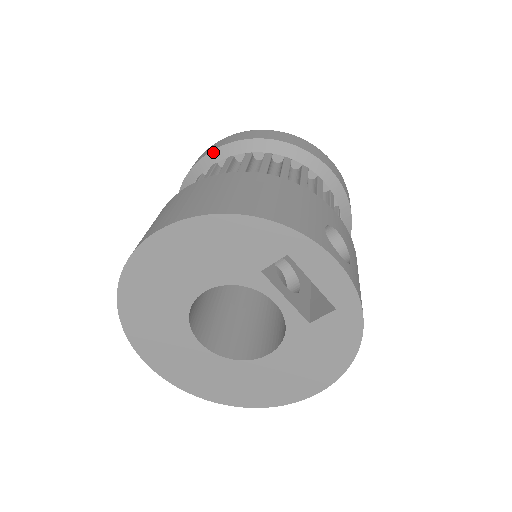
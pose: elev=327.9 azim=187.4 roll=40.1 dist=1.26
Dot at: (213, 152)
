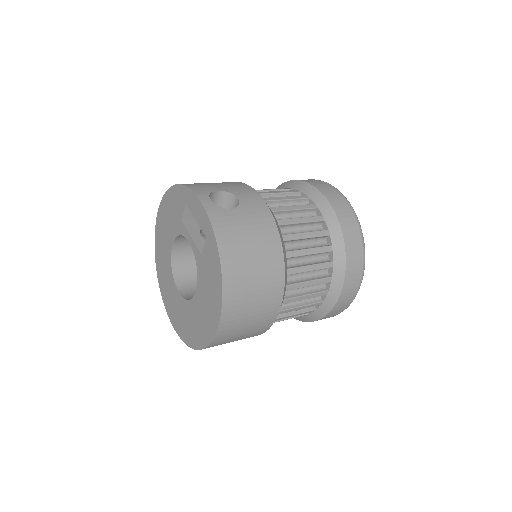
Dot at: occluded
